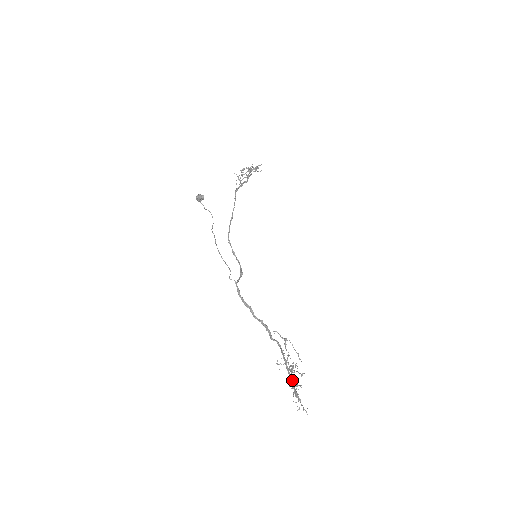
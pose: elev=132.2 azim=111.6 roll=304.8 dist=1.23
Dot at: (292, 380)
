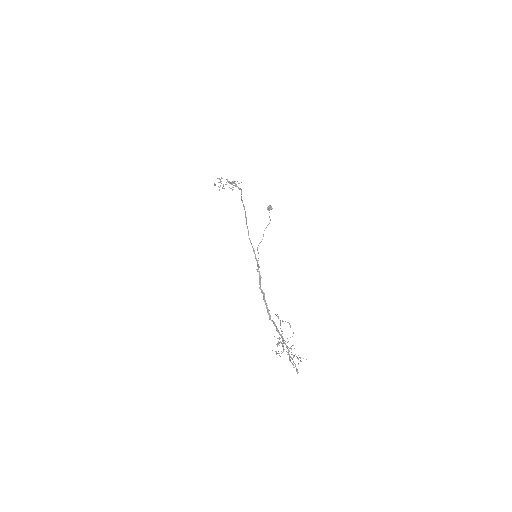
Dot at: (289, 350)
